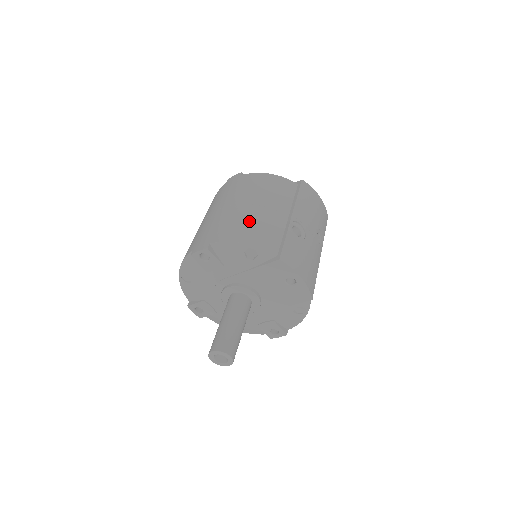
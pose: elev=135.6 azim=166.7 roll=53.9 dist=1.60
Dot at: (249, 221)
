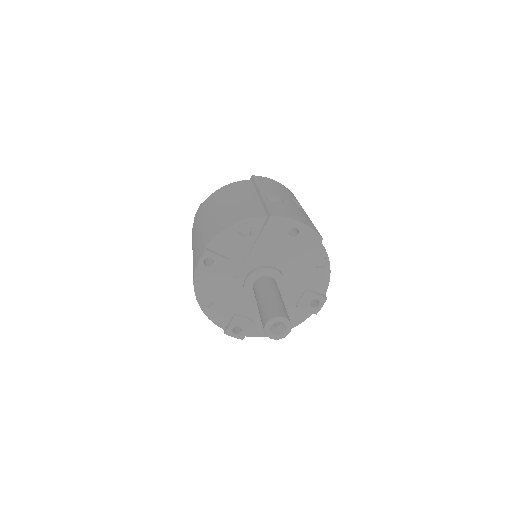
Dot at: (227, 213)
